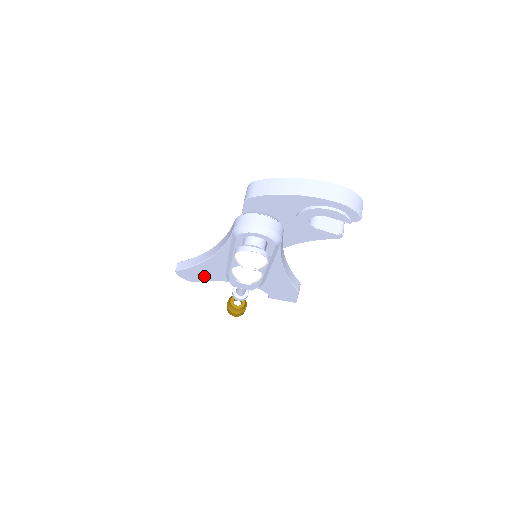
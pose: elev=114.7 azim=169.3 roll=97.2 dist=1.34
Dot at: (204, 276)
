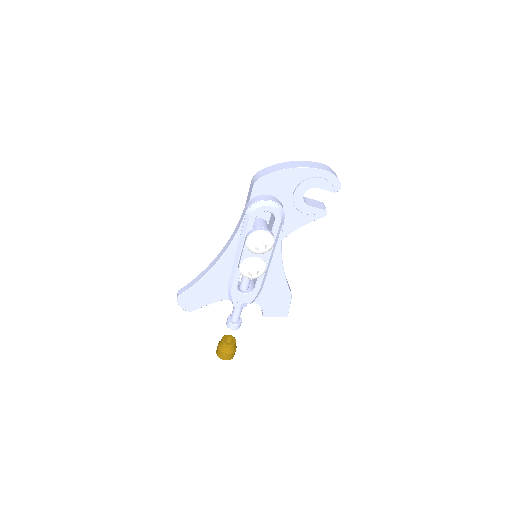
Dot at: (205, 297)
